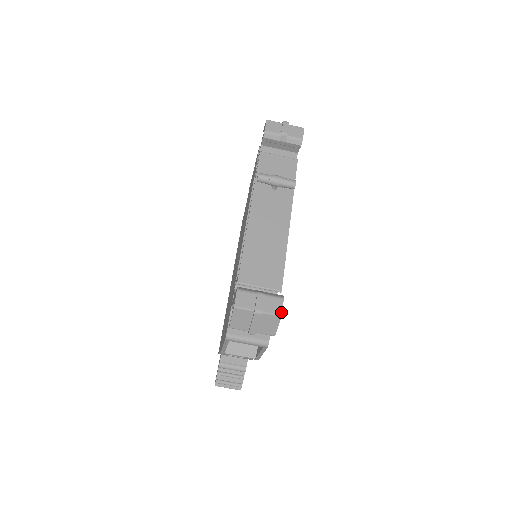
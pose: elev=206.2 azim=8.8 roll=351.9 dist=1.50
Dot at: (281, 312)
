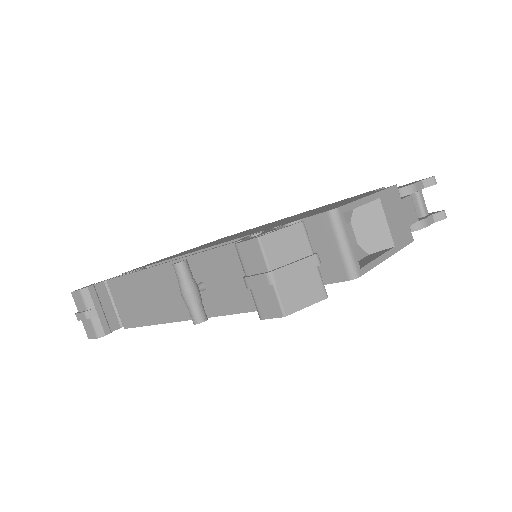
Dot at: (90, 338)
